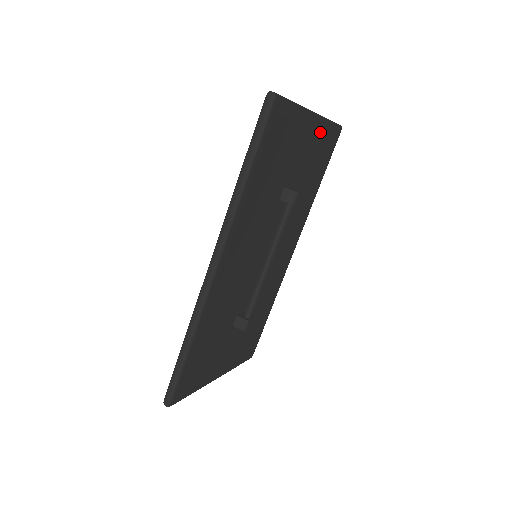
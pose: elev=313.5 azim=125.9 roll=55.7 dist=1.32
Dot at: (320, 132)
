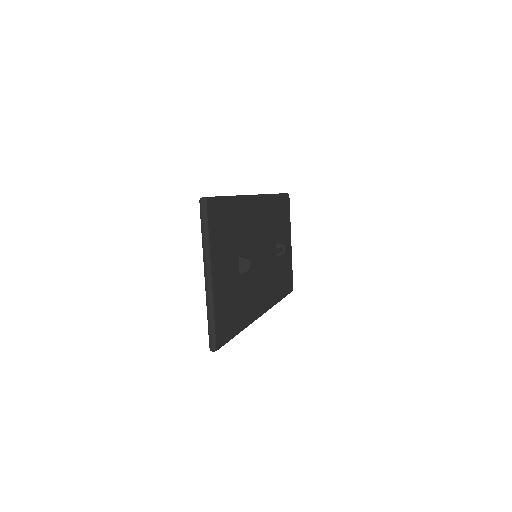
Dot at: (290, 260)
